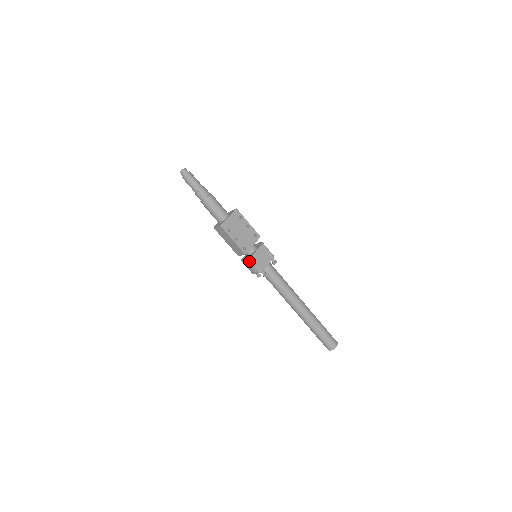
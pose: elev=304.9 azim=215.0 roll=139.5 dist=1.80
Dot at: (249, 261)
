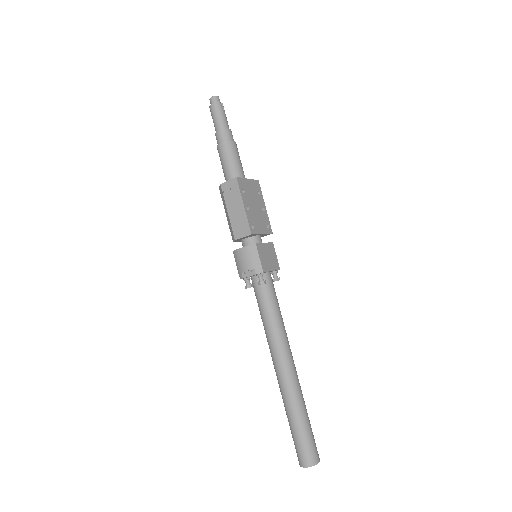
Dot at: (251, 249)
